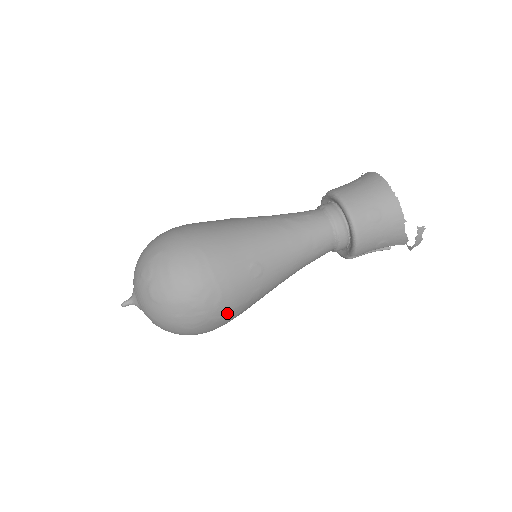
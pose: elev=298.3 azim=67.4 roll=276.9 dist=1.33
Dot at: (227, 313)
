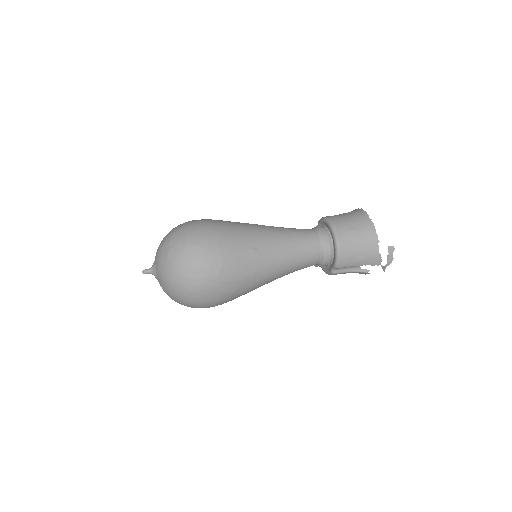
Dot at: (225, 284)
